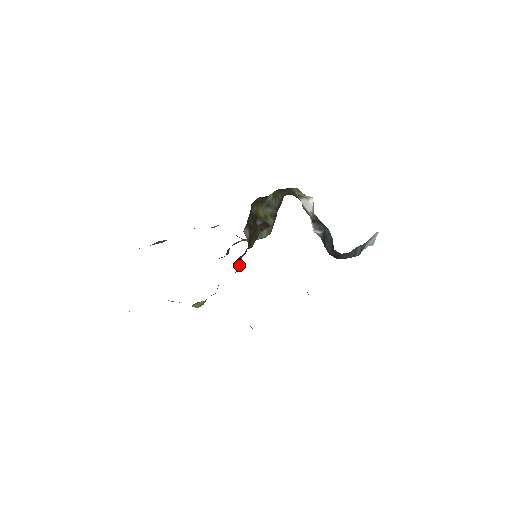
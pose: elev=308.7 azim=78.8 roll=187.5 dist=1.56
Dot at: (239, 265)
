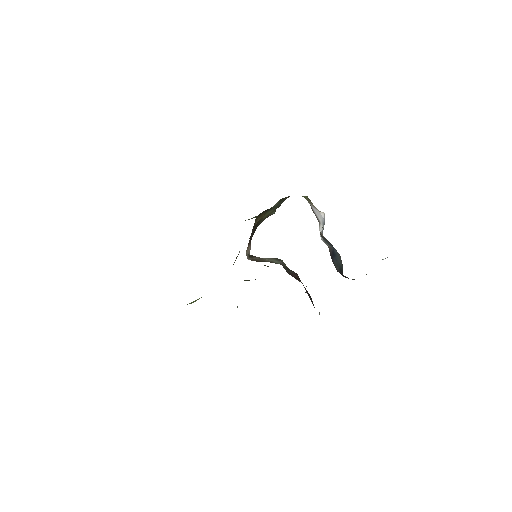
Dot at: occluded
